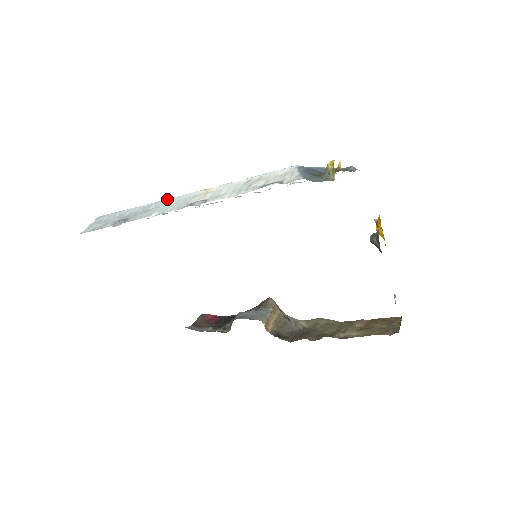
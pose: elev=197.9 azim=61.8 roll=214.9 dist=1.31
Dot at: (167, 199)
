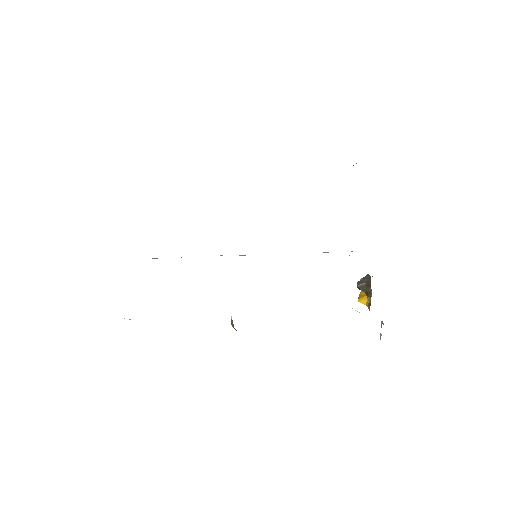
Dot at: occluded
